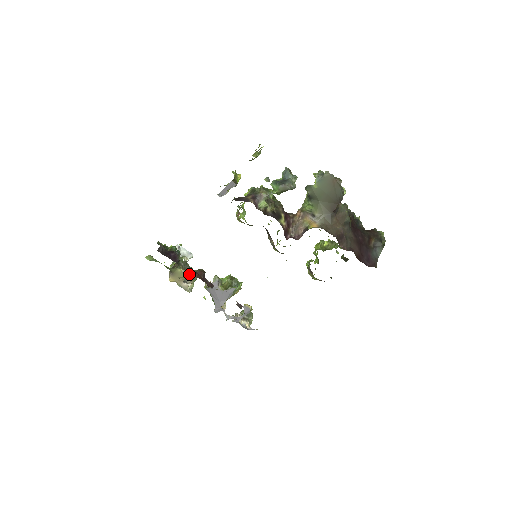
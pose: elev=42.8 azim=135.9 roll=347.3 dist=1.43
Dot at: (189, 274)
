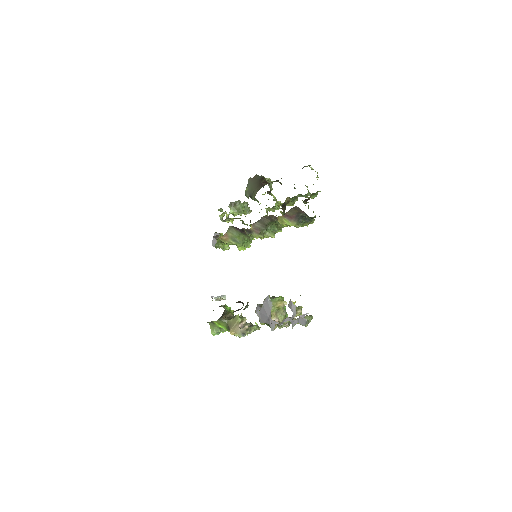
Dot at: (237, 316)
